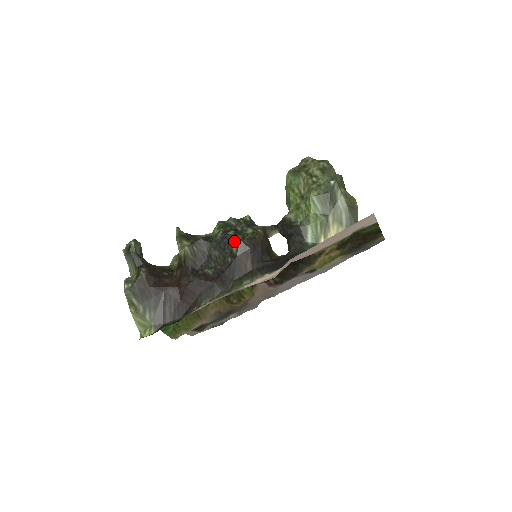
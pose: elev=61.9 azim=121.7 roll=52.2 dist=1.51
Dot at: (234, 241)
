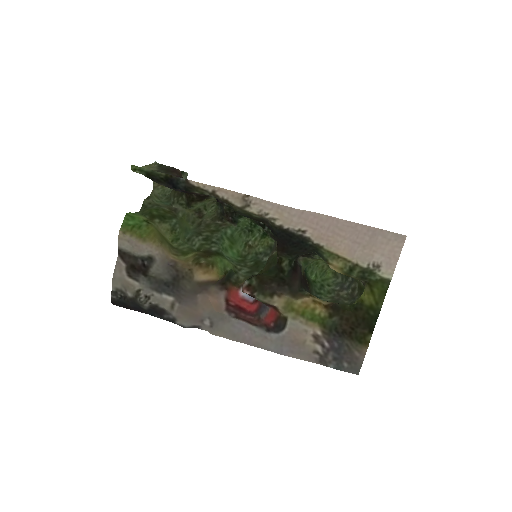
Dot at: occluded
